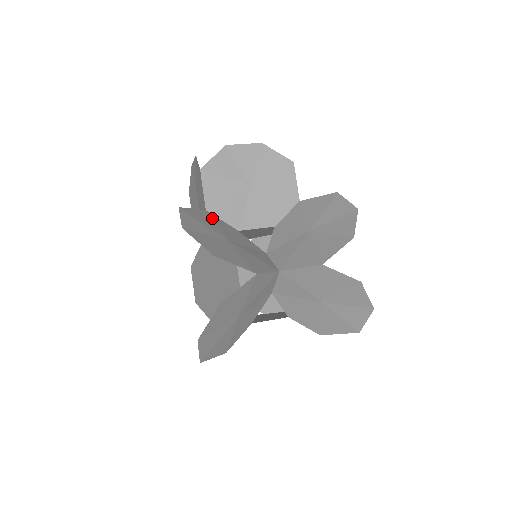
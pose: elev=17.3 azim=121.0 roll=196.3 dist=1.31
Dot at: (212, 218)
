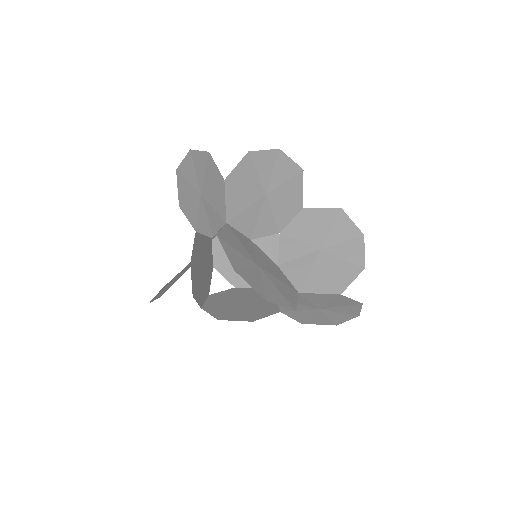
Dot at: (235, 234)
